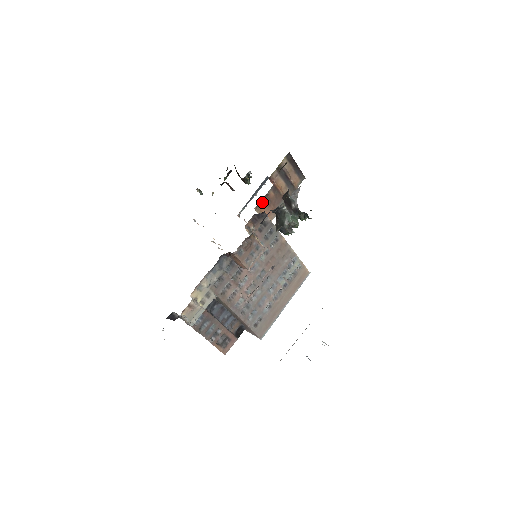
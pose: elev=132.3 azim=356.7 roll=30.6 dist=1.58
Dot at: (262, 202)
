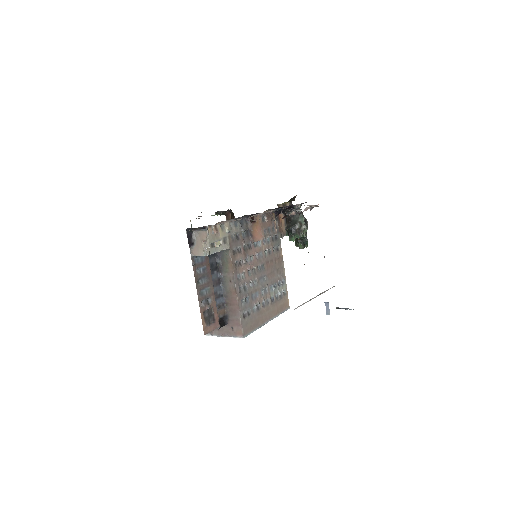
Dot at: occluded
